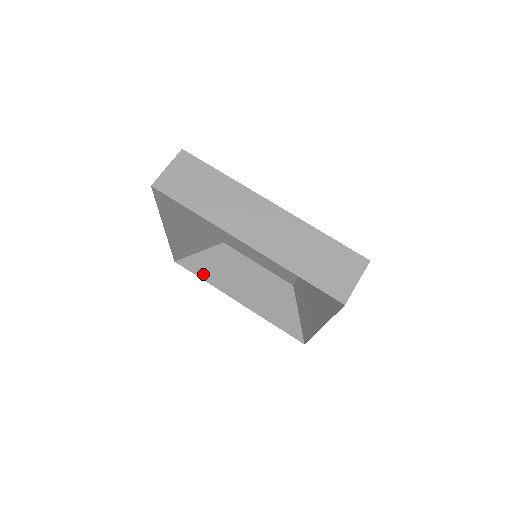
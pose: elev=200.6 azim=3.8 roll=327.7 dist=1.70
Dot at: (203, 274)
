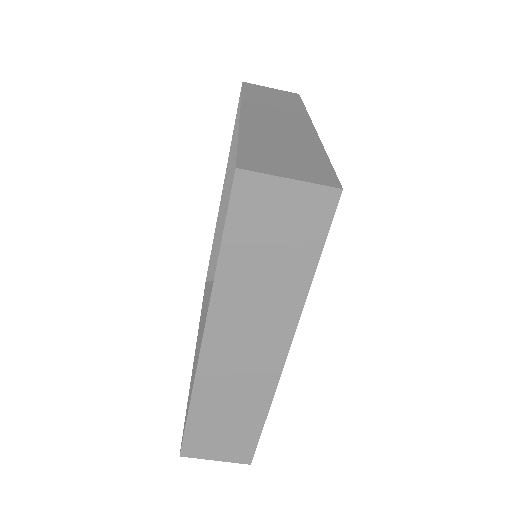
Dot at: (208, 303)
